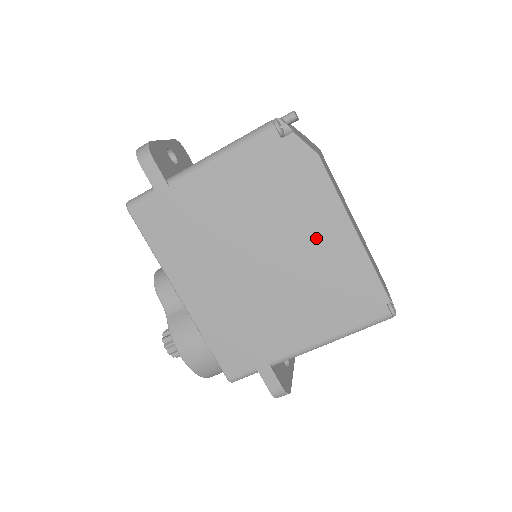
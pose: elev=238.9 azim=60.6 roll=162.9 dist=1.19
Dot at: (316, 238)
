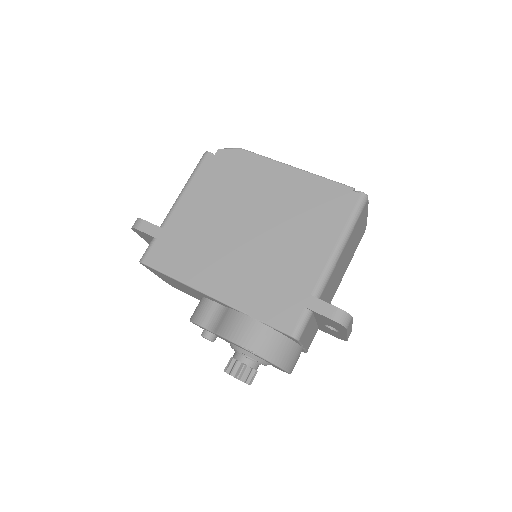
Dot at: (275, 188)
